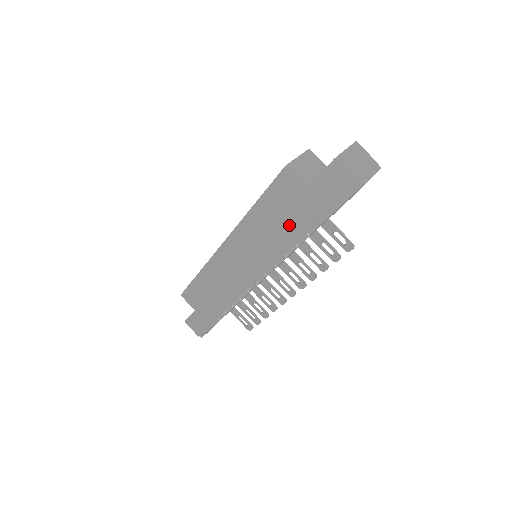
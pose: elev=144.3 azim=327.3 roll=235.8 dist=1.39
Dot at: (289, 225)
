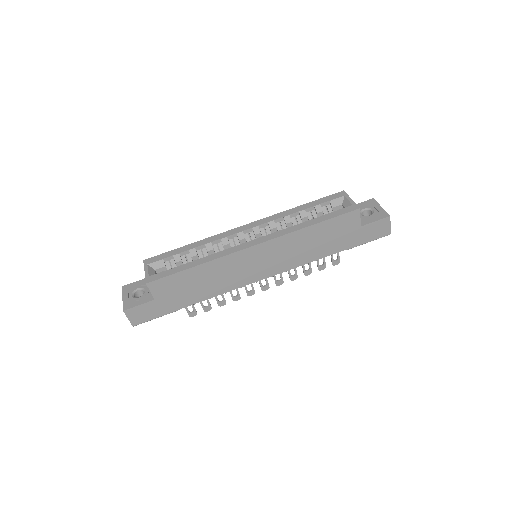
Dot at: (328, 245)
